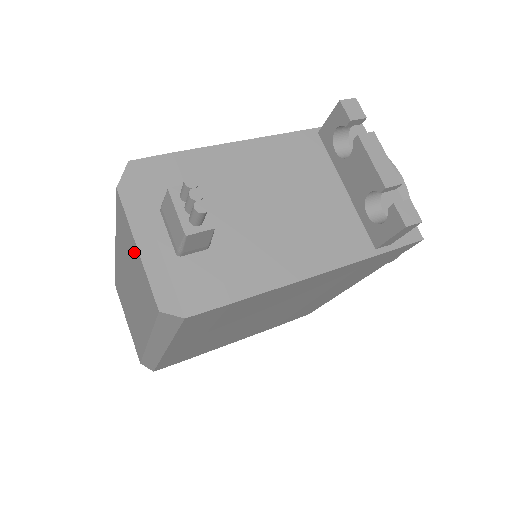
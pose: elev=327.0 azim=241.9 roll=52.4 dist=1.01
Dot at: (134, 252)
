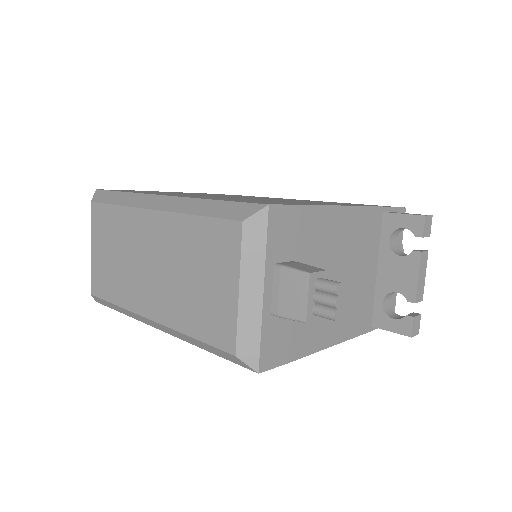
Dot at: (223, 281)
